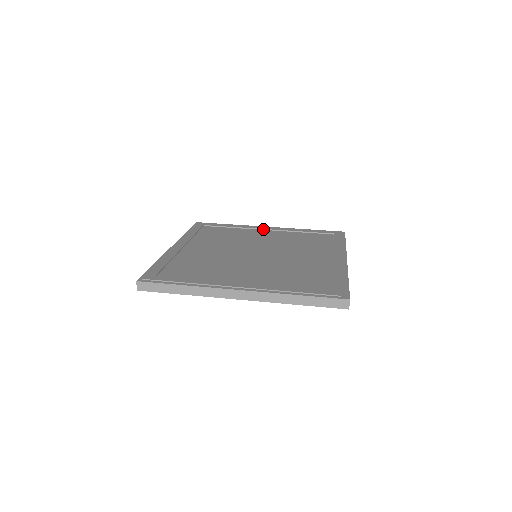
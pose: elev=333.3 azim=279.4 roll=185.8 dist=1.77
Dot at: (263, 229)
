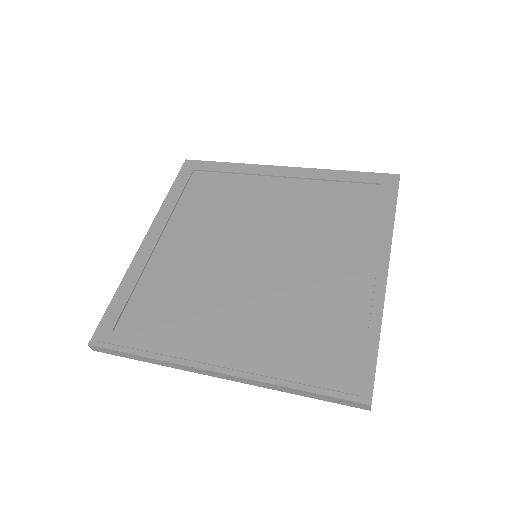
Dot at: (275, 176)
